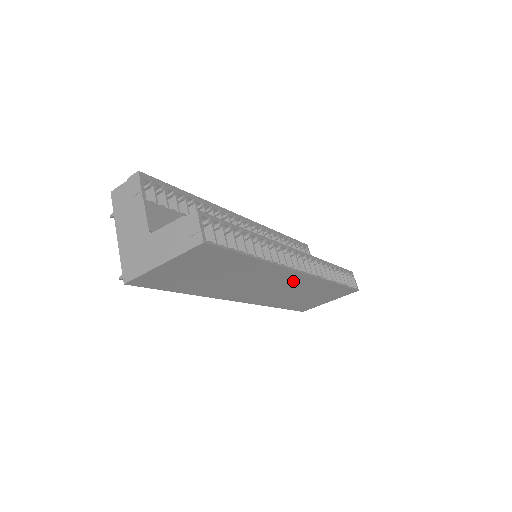
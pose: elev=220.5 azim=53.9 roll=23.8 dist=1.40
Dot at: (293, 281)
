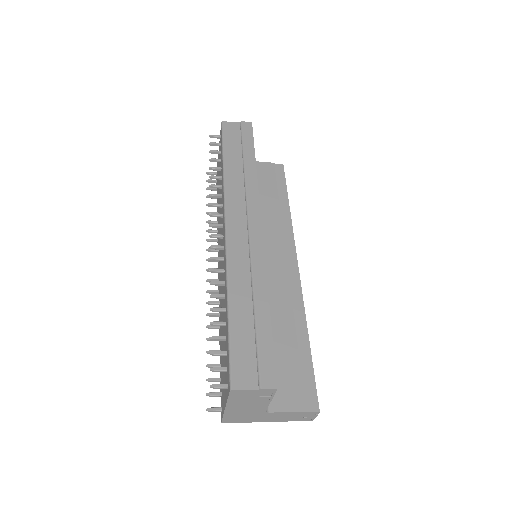
Dot at: occluded
